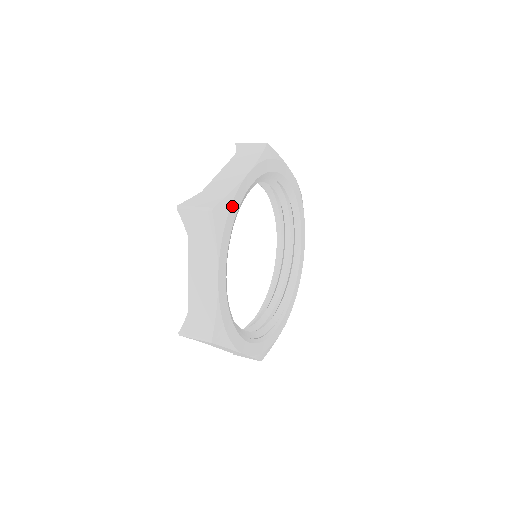
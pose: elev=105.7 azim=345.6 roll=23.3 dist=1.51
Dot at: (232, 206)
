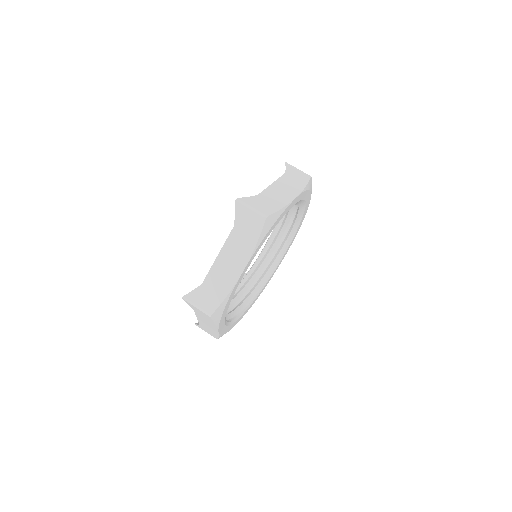
Dot at: (228, 302)
